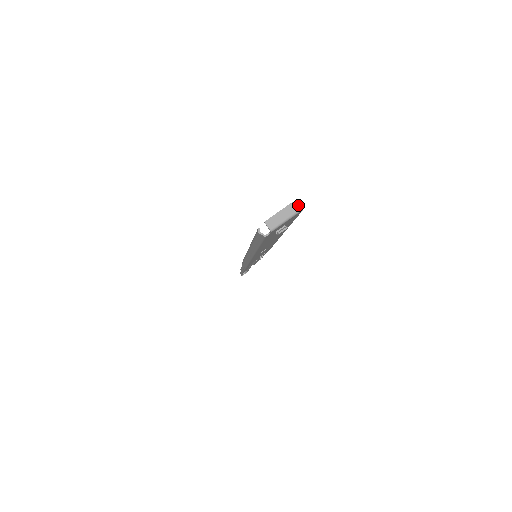
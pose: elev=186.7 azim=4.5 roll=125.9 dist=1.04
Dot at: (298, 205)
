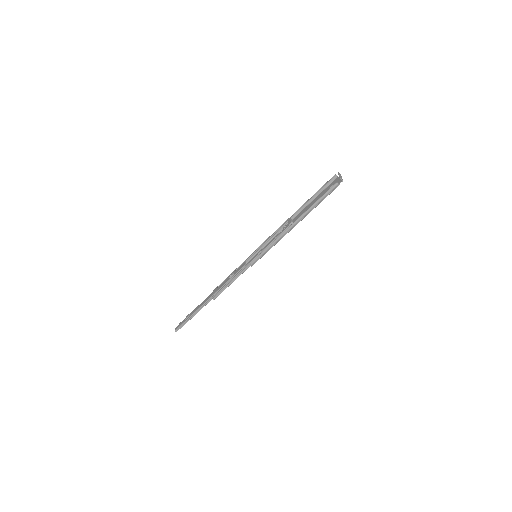
Dot at: (334, 177)
